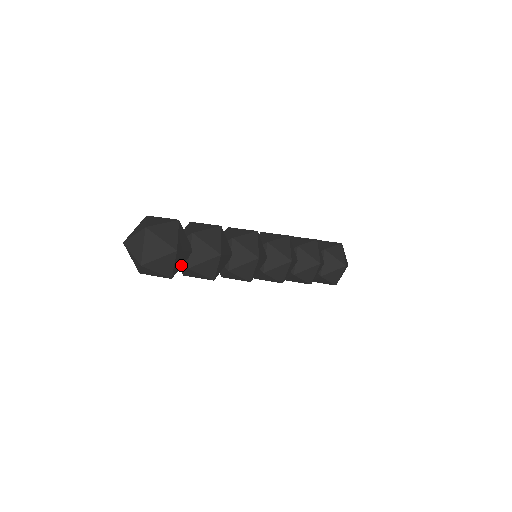
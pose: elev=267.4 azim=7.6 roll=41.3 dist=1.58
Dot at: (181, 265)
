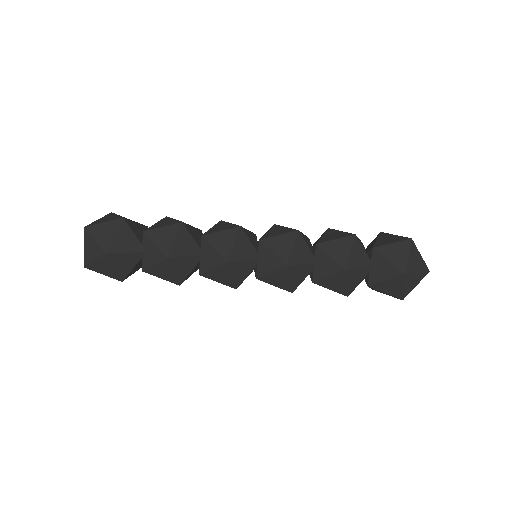
Dot at: (132, 267)
